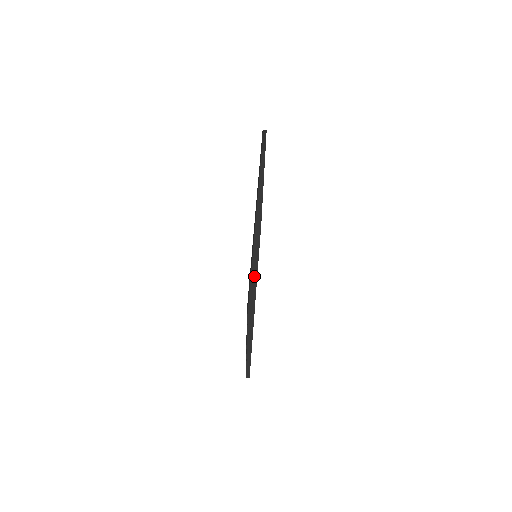
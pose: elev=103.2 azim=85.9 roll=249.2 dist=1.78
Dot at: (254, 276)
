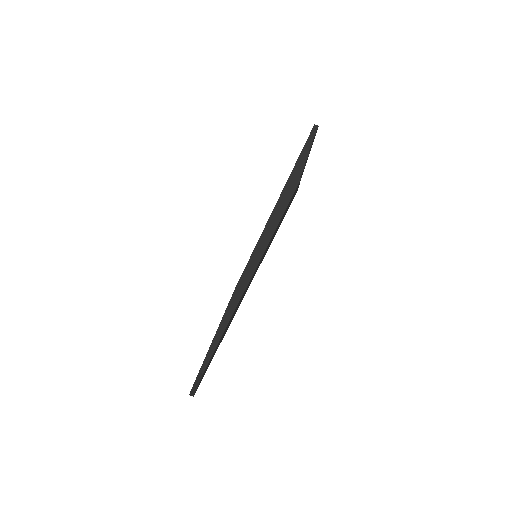
Dot at: (218, 340)
